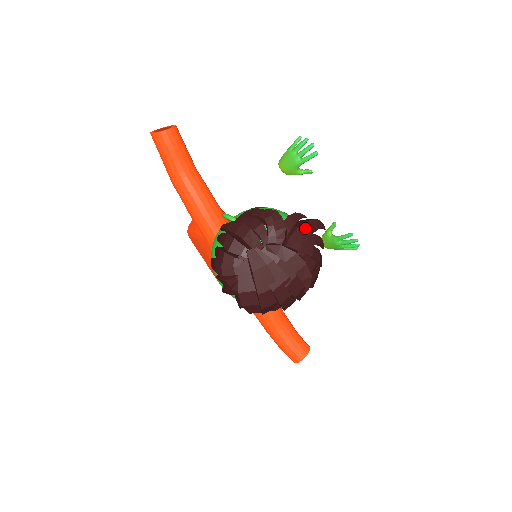
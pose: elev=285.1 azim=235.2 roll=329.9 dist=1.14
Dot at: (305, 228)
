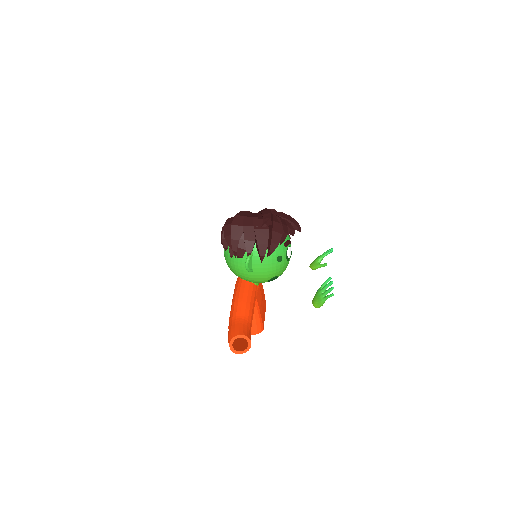
Dot at: (286, 216)
